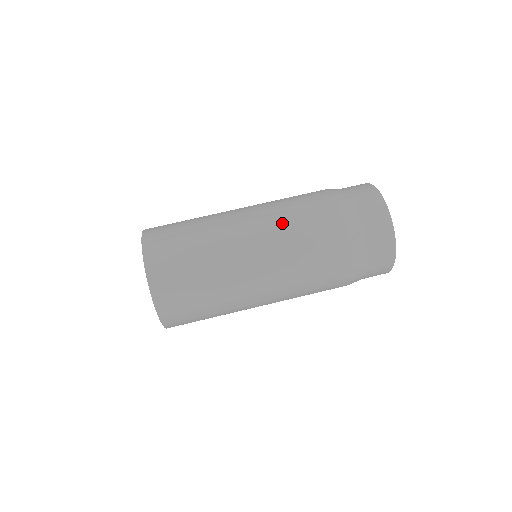
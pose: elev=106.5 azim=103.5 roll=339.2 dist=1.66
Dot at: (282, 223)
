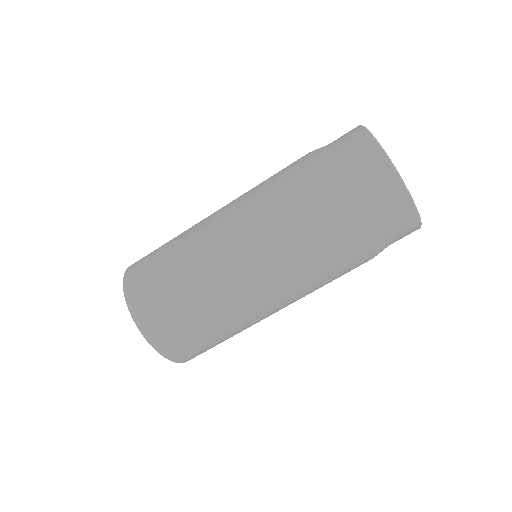
Dot at: (276, 247)
